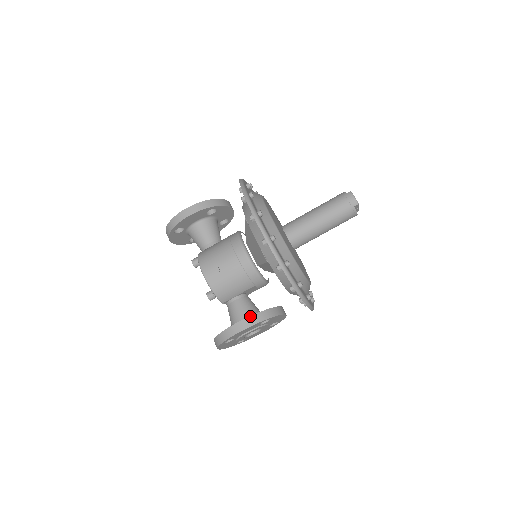
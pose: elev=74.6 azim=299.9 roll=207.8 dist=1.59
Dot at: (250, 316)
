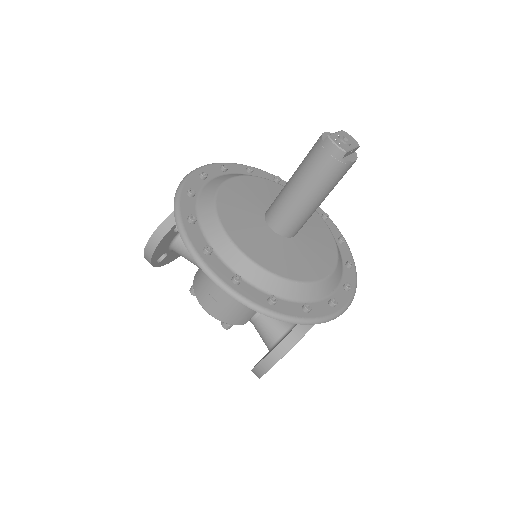
Dot at: (270, 352)
